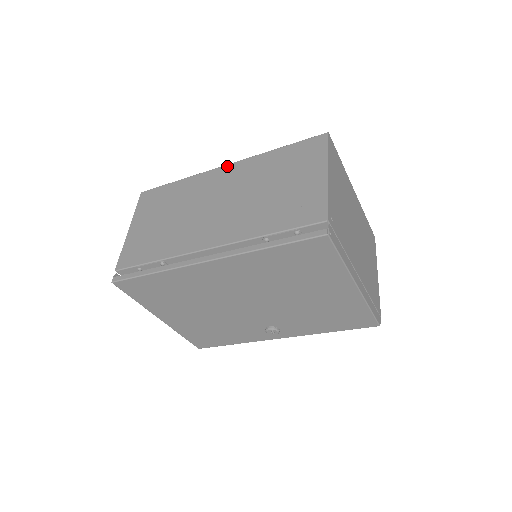
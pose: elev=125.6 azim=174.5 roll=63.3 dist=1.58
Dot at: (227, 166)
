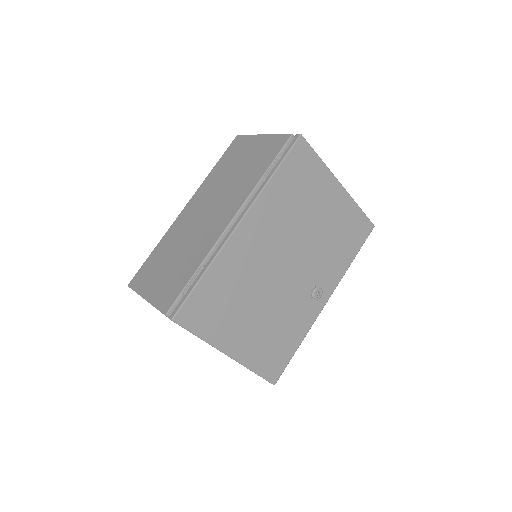
Dot at: (186, 206)
